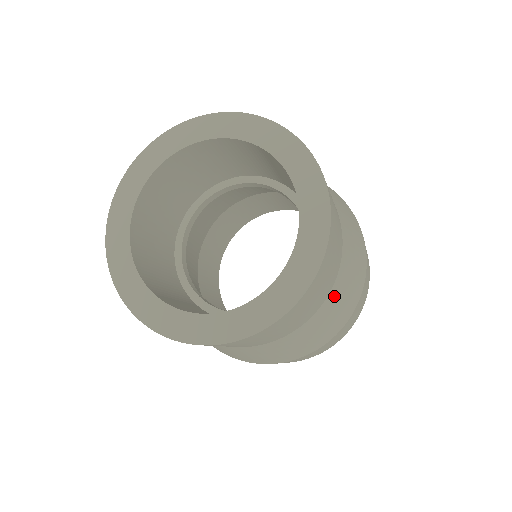
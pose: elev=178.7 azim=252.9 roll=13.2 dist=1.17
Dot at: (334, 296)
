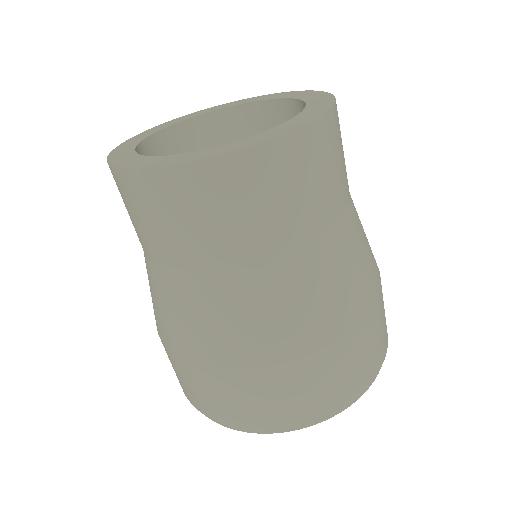
Dot at: (346, 233)
